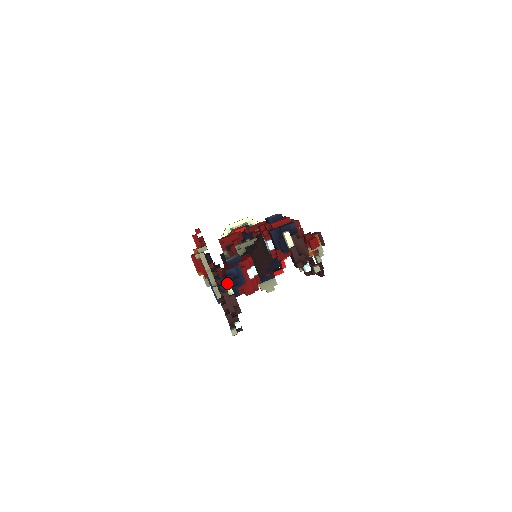
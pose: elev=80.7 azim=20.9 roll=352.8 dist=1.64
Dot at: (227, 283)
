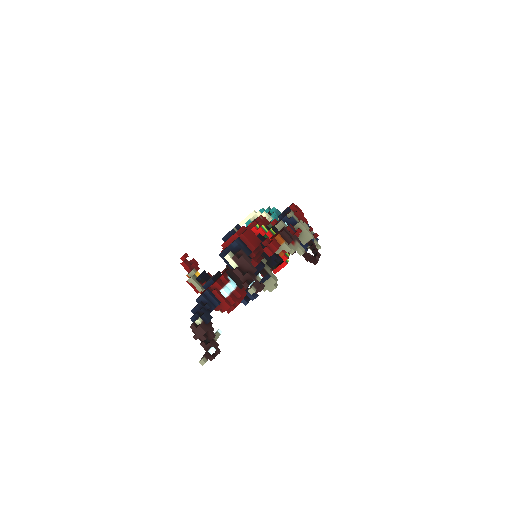
Dot at: (195, 314)
